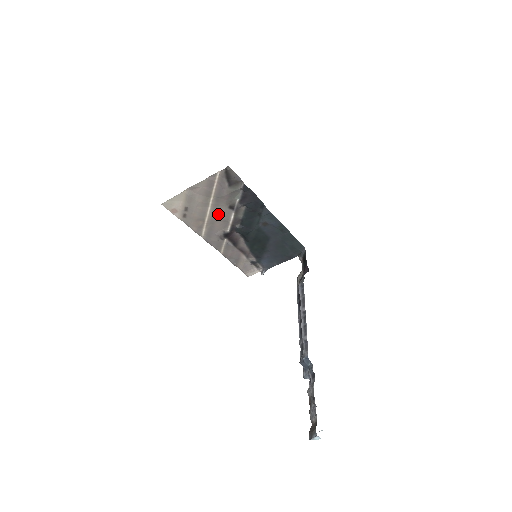
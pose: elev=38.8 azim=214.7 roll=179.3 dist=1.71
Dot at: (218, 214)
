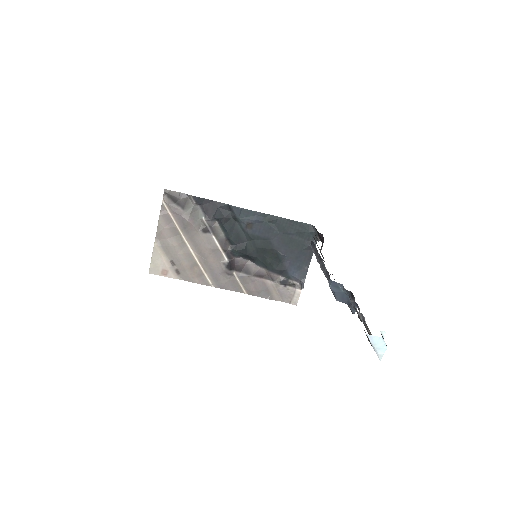
Dot at: (201, 247)
